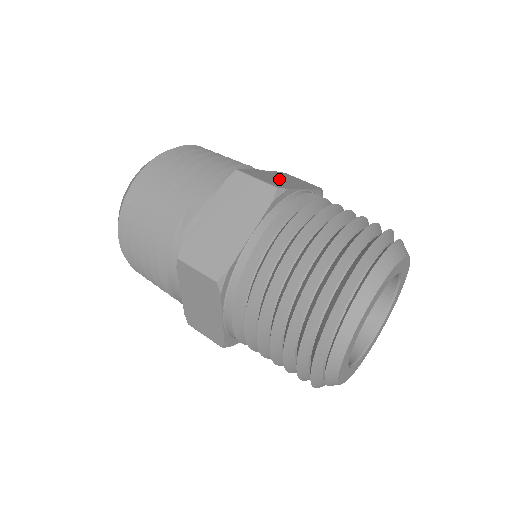
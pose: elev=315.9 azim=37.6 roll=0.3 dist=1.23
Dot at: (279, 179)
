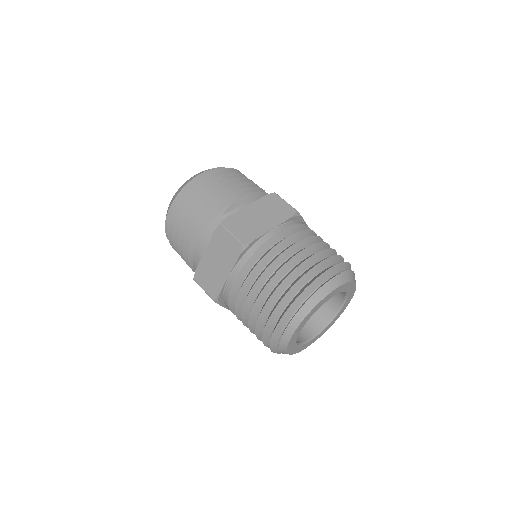
Dot at: occluded
